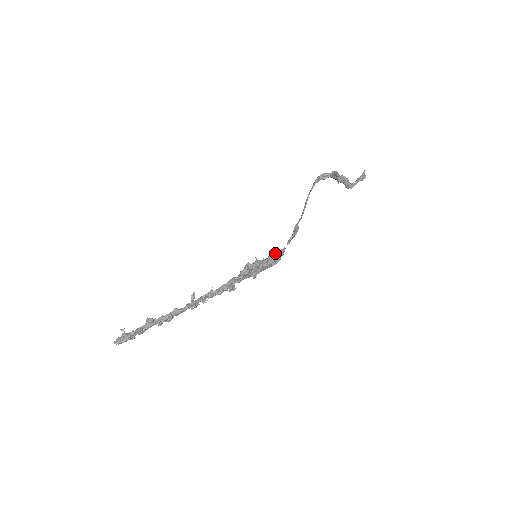
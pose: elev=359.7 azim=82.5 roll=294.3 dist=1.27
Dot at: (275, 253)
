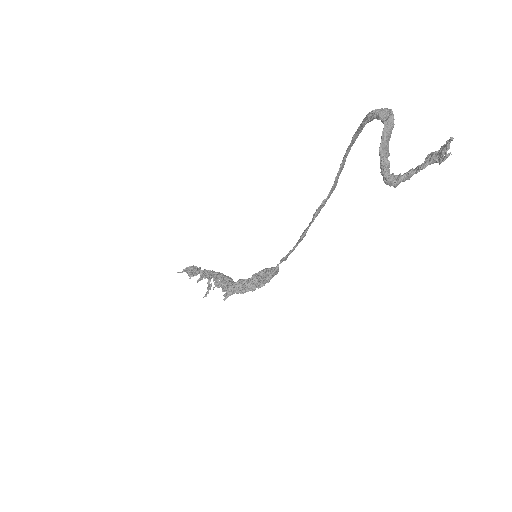
Dot at: (259, 279)
